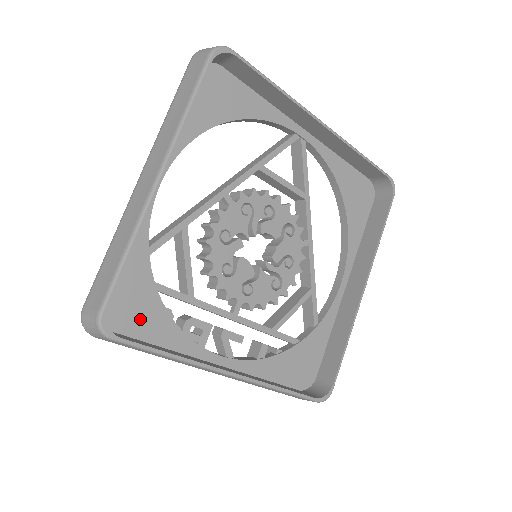
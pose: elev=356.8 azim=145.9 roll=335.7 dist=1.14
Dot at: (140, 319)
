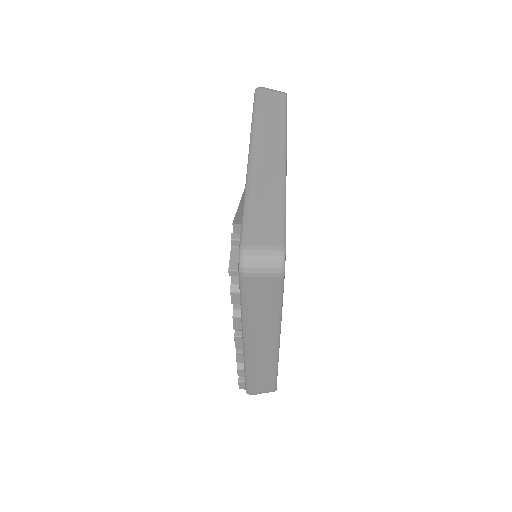
Dot at: occluded
